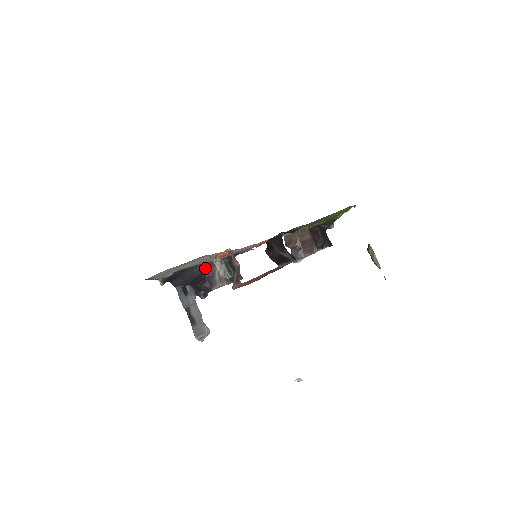
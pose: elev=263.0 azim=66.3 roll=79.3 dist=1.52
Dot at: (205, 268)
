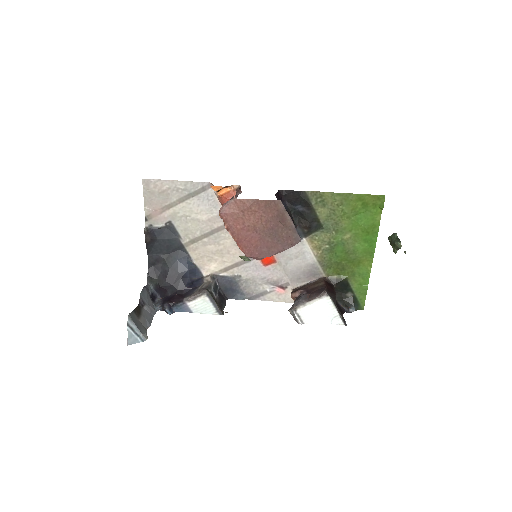
Dot at: (192, 276)
